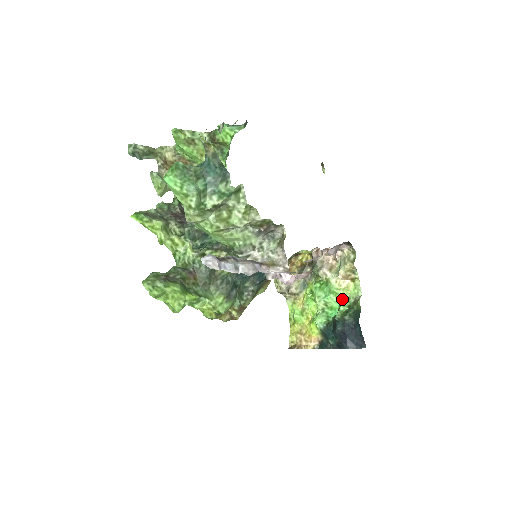
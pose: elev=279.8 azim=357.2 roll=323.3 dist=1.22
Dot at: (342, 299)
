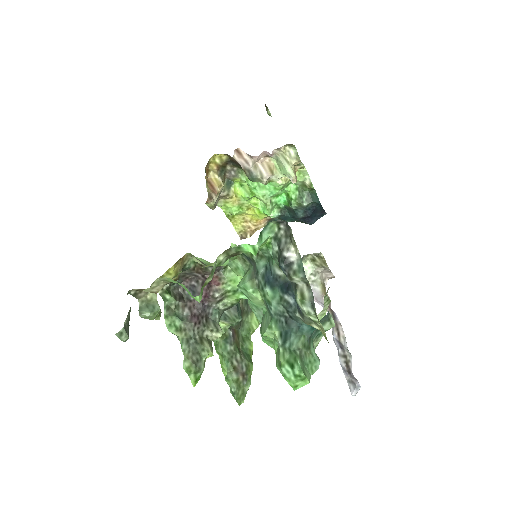
Dot at: (287, 186)
